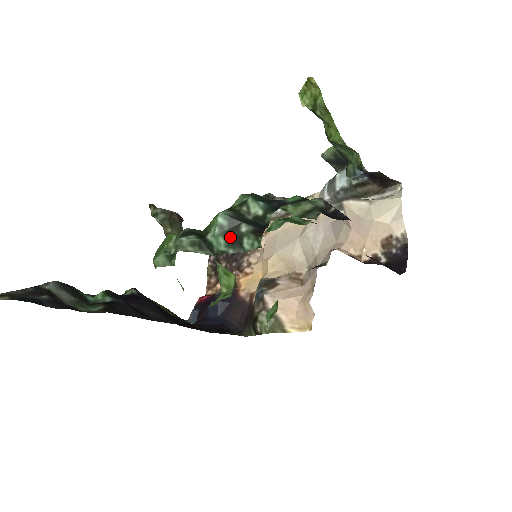
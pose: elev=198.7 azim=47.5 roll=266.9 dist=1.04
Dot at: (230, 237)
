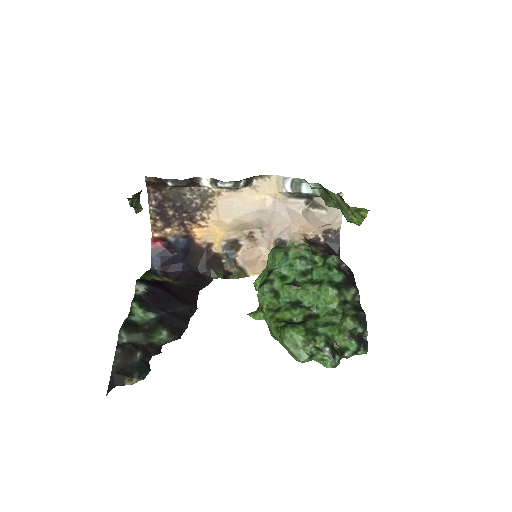
Dot at: (355, 353)
